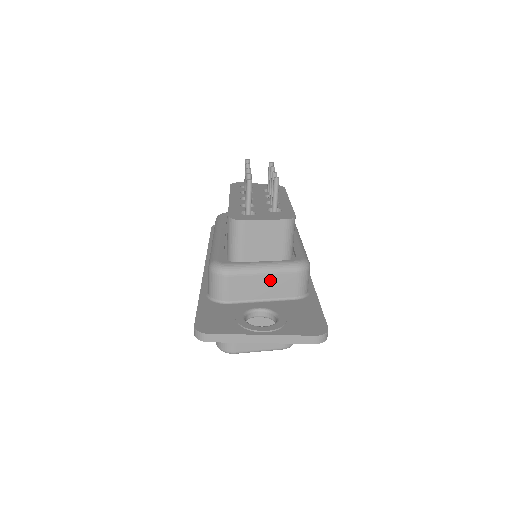
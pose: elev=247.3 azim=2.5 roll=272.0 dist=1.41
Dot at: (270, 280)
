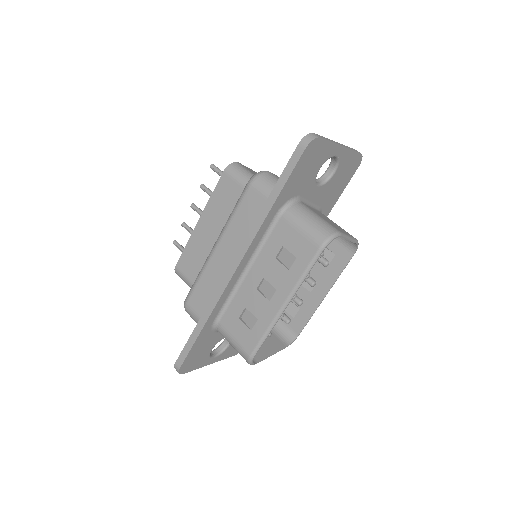
Dot at: occluded
